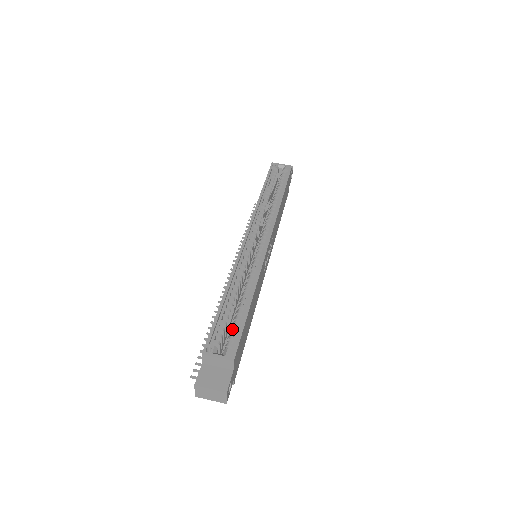
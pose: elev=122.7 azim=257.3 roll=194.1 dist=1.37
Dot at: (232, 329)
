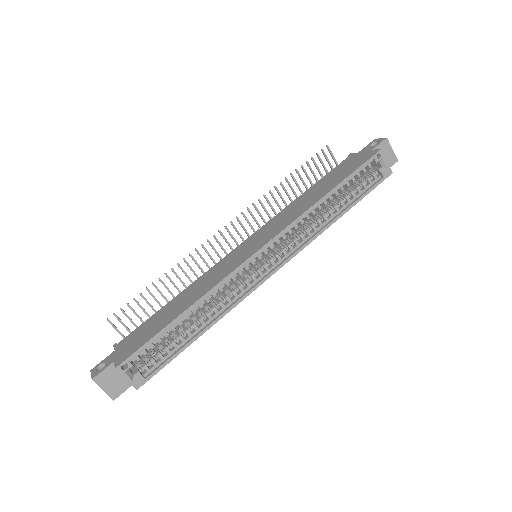
Dot at: (161, 351)
